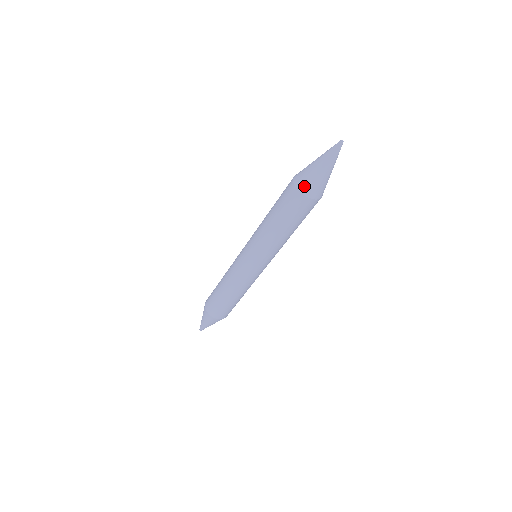
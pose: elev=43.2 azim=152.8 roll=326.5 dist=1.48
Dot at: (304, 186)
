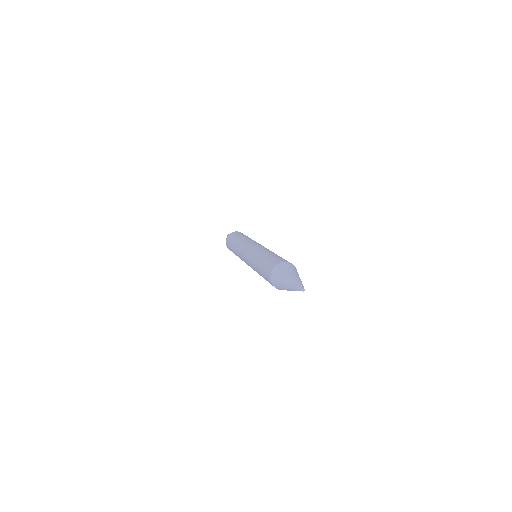
Dot at: (275, 286)
